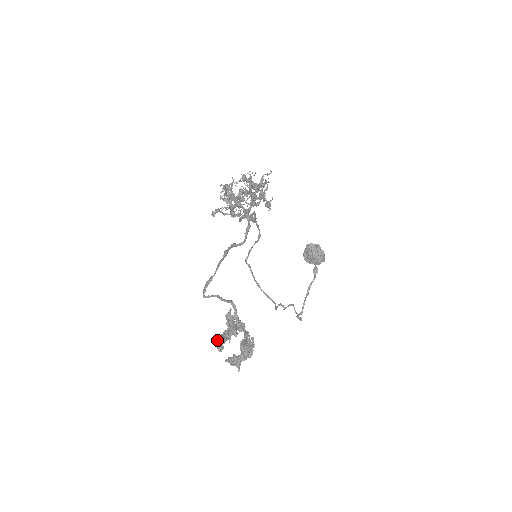
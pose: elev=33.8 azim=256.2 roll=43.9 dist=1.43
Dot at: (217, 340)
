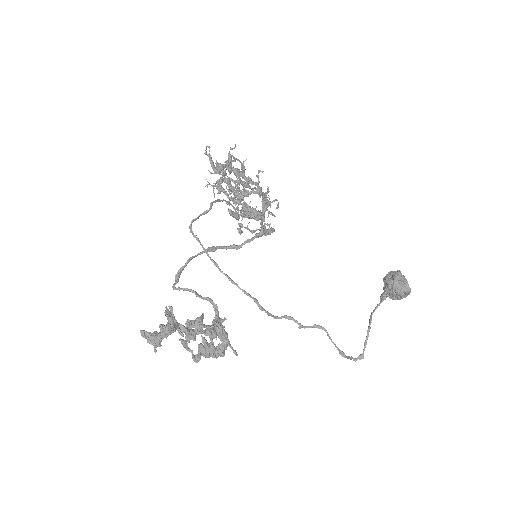
Dot at: (184, 341)
